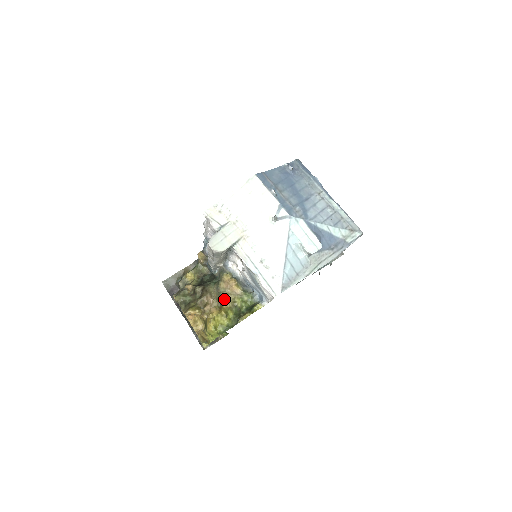
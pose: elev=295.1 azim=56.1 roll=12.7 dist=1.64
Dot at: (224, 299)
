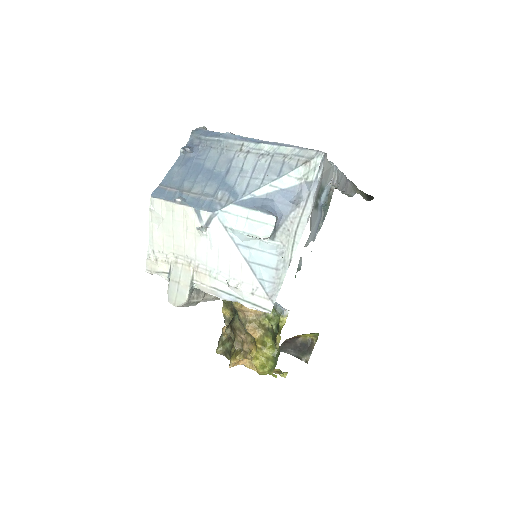
Dot at: (250, 330)
